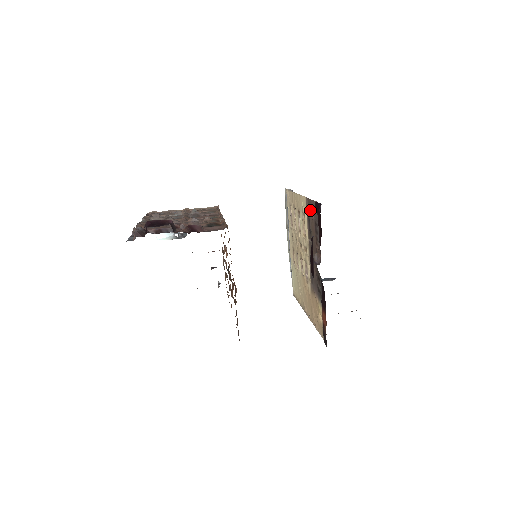
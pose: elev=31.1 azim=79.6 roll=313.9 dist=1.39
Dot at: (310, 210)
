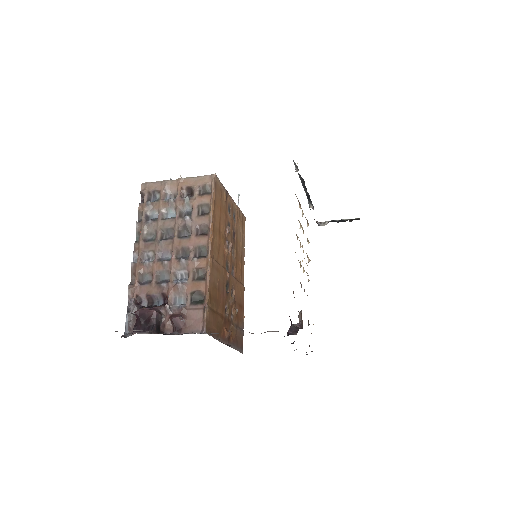
Dot at: occluded
